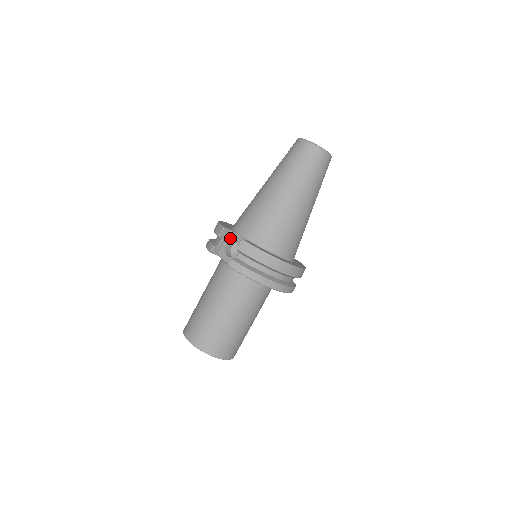
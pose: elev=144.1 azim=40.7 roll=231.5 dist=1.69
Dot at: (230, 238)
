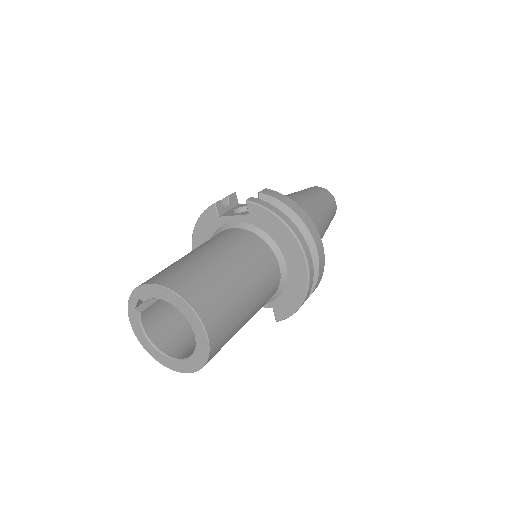
Dot at: (239, 206)
